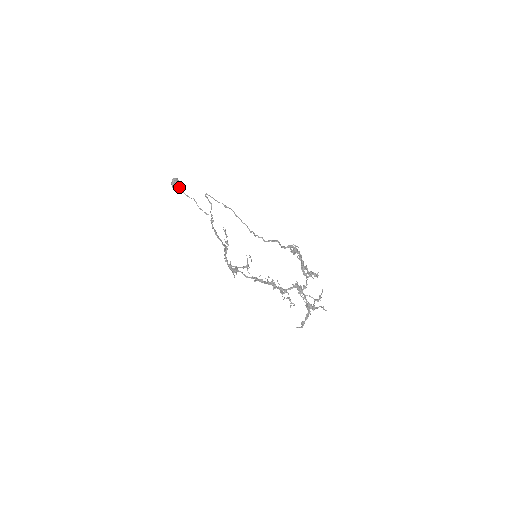
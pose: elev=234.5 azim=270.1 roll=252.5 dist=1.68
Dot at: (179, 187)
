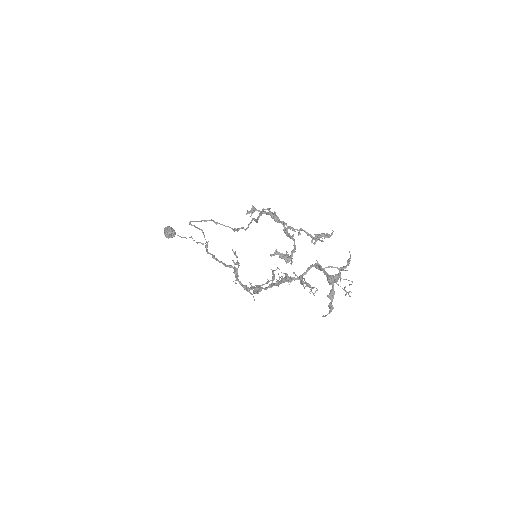
Dot at: (173, 234)
